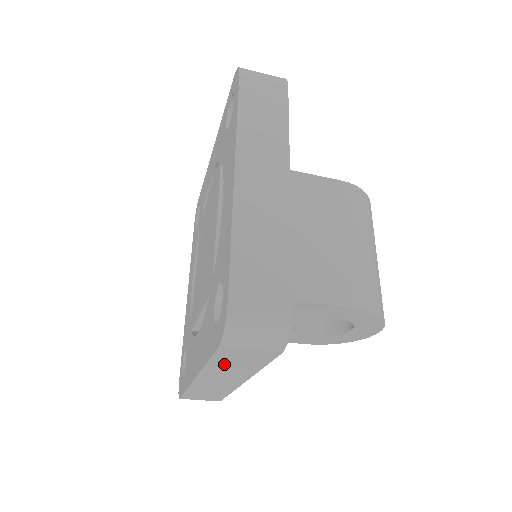
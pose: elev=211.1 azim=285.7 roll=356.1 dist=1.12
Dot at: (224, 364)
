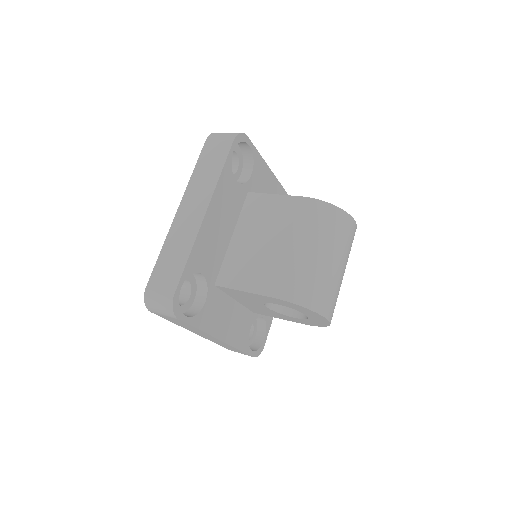
Dot at: (179, 324)
